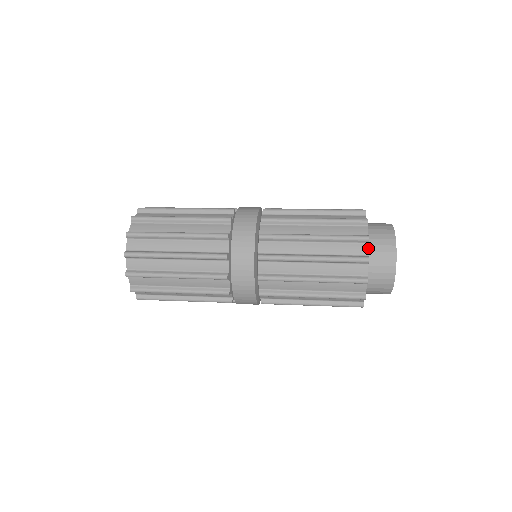
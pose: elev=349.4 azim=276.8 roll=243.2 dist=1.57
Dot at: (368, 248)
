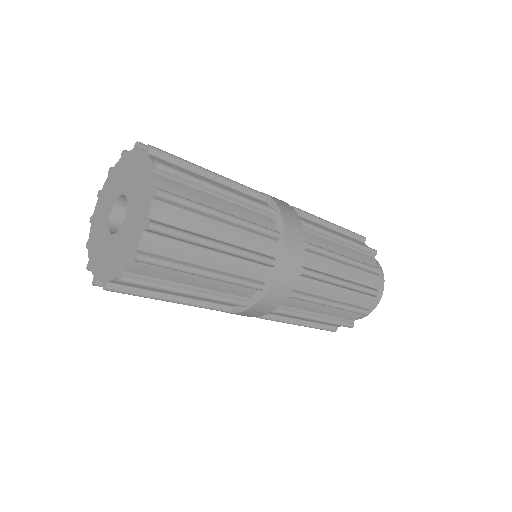
Dot at: occluded
